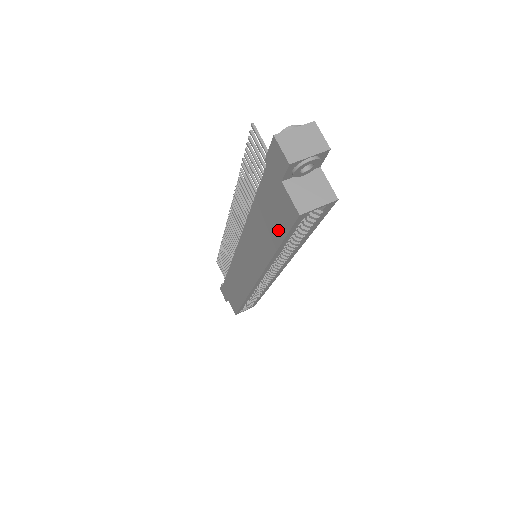
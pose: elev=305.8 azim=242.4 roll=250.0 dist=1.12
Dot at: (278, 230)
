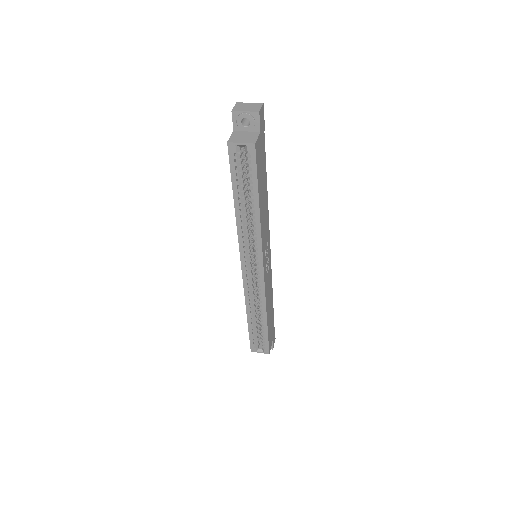
Dot at: occluded
